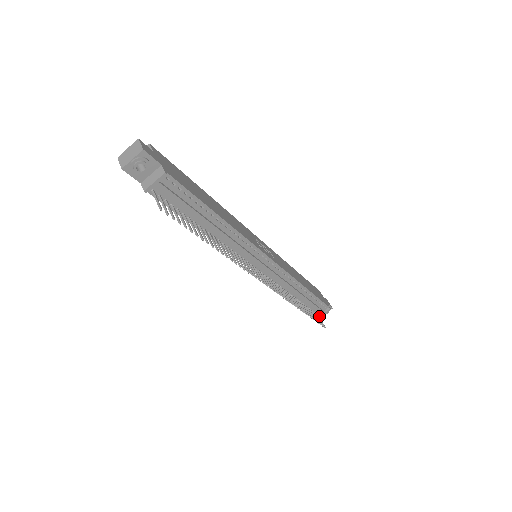
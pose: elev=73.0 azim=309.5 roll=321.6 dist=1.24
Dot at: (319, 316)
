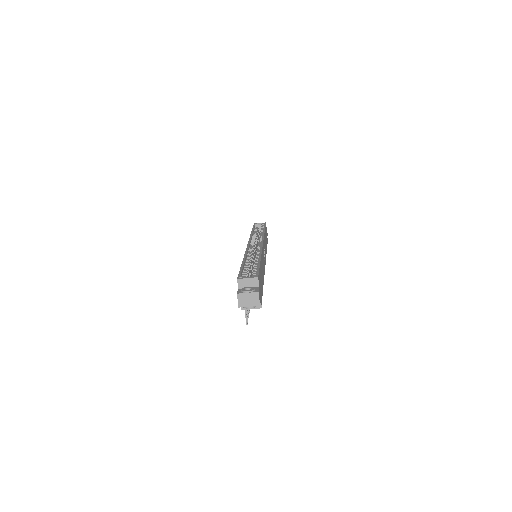
Dot at: occluded
